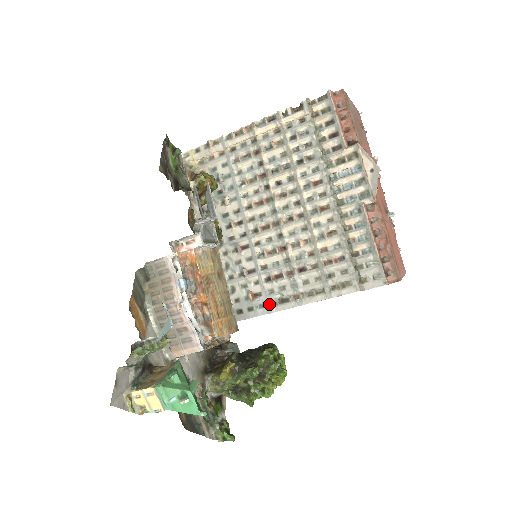
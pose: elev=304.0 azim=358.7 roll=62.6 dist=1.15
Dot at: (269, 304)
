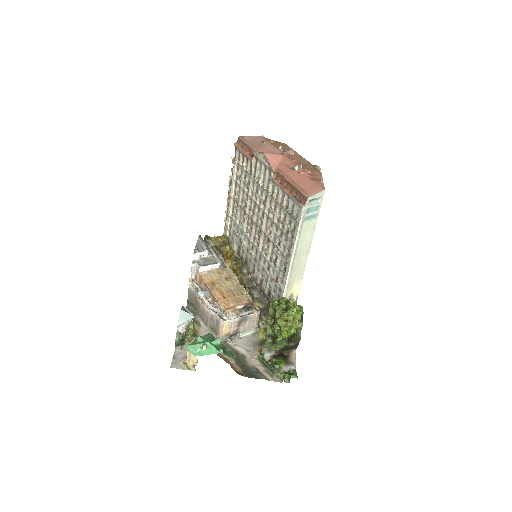
Dot at: (282, 278)
